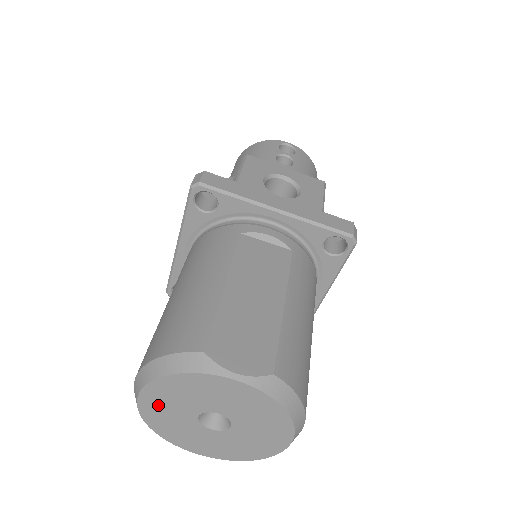
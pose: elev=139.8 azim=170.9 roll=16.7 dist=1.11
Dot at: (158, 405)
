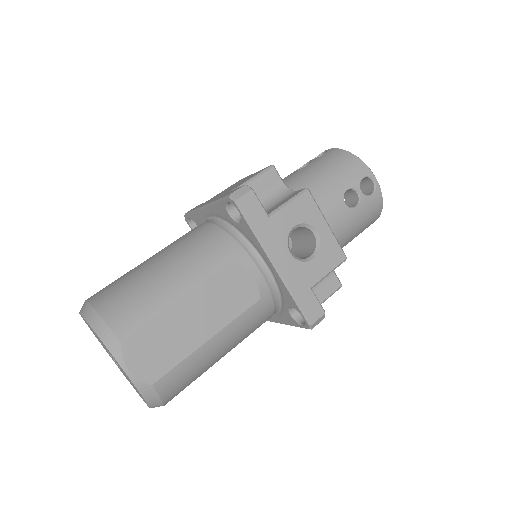
Dot at: (89, 326)
